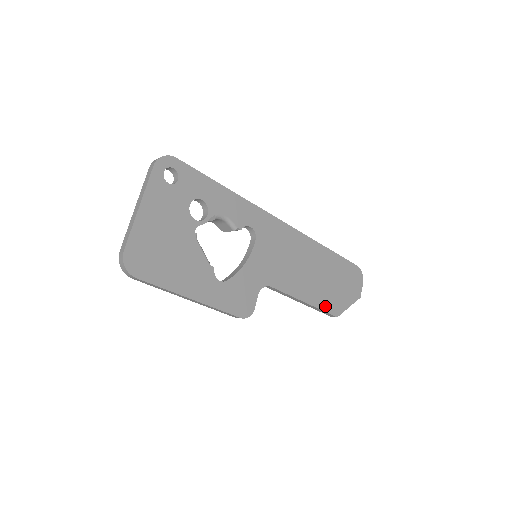
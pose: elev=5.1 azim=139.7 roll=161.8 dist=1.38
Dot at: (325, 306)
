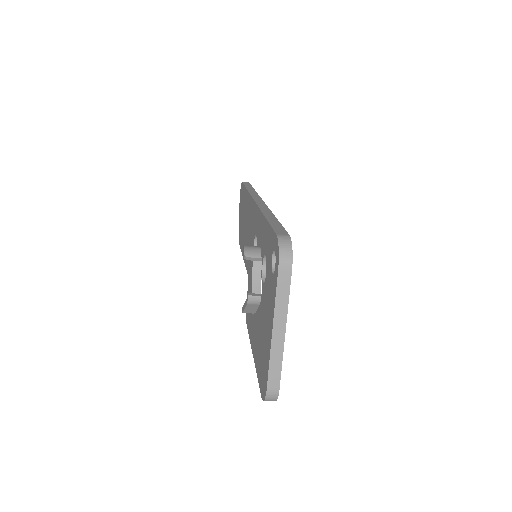
Dot at: occluded
